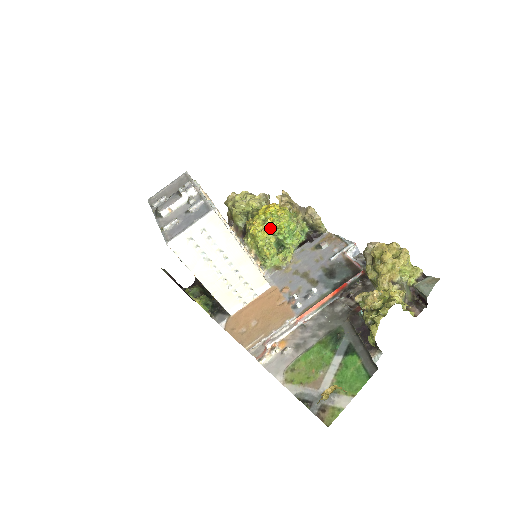
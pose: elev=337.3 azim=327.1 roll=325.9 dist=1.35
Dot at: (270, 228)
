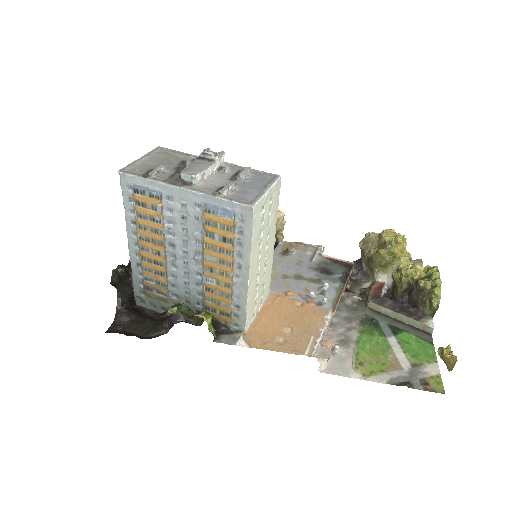
Dot at: occluded
